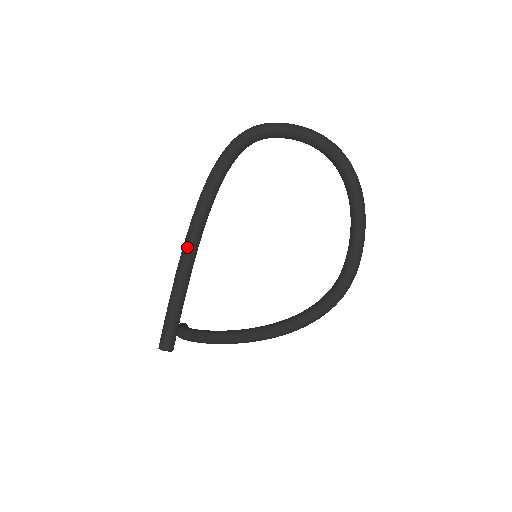
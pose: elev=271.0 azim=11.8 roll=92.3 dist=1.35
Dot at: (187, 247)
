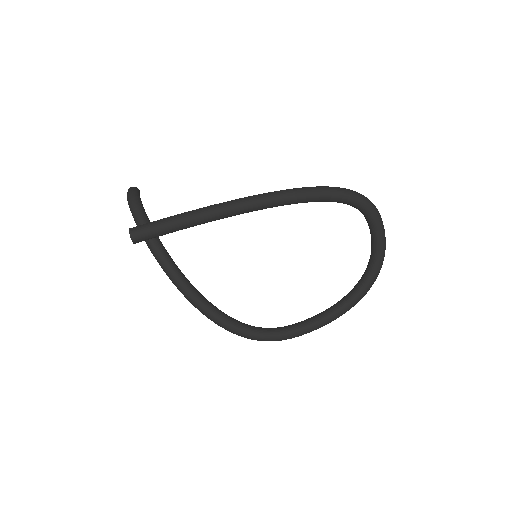
Dot at: (240, 206)
